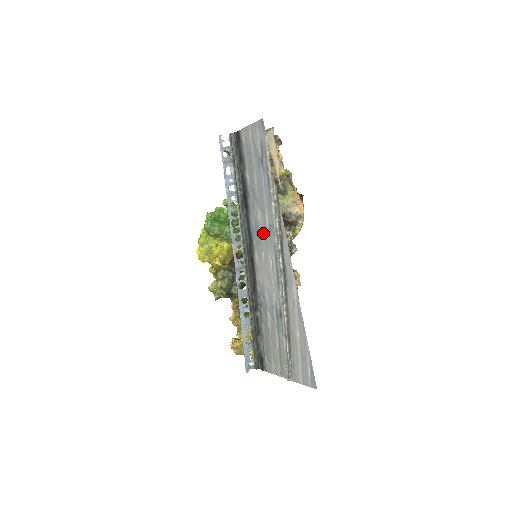
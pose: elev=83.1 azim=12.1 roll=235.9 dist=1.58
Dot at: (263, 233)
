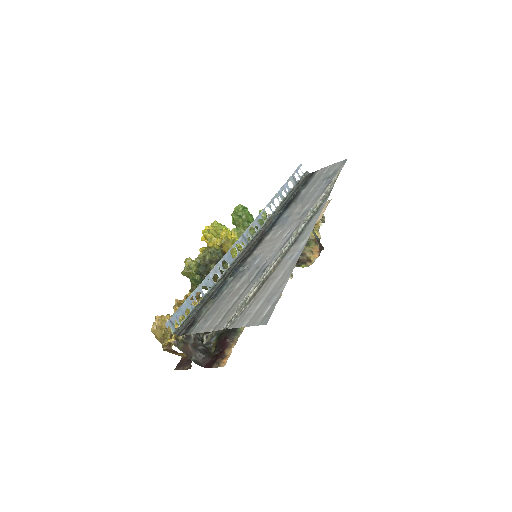
Dot at: (293, 217)
